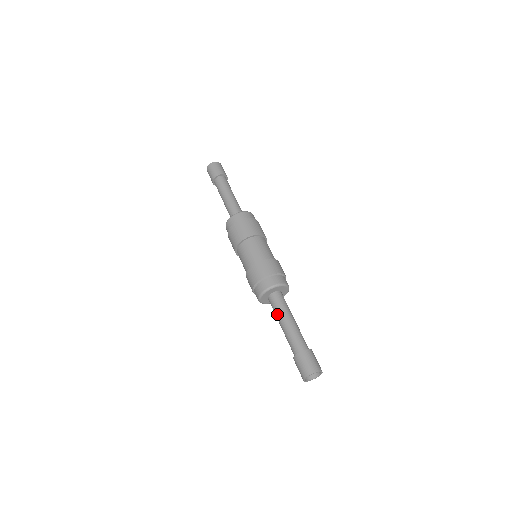
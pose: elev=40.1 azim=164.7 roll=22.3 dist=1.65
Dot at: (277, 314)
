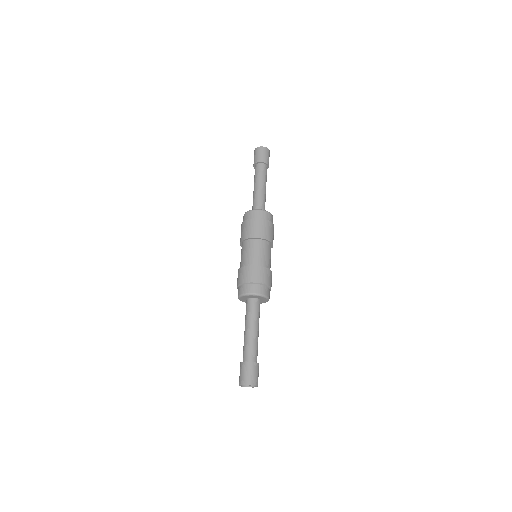
Dot at: (245, 320)
